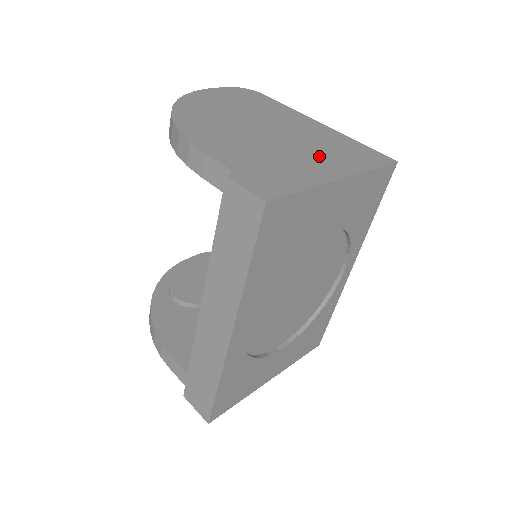
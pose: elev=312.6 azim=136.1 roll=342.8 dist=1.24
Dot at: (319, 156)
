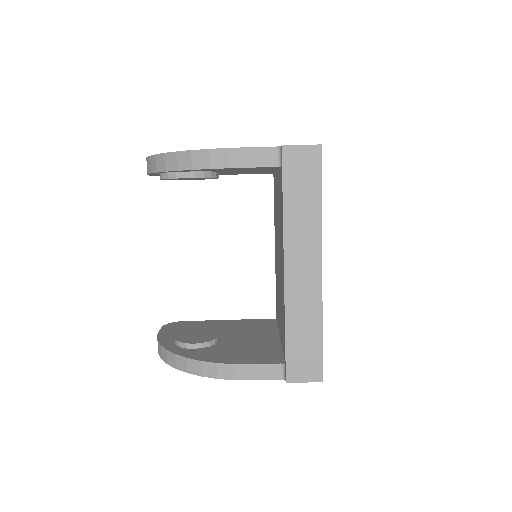
Dot at: occluded
